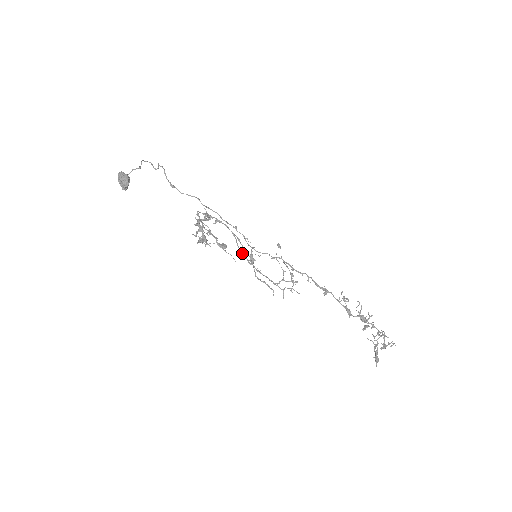
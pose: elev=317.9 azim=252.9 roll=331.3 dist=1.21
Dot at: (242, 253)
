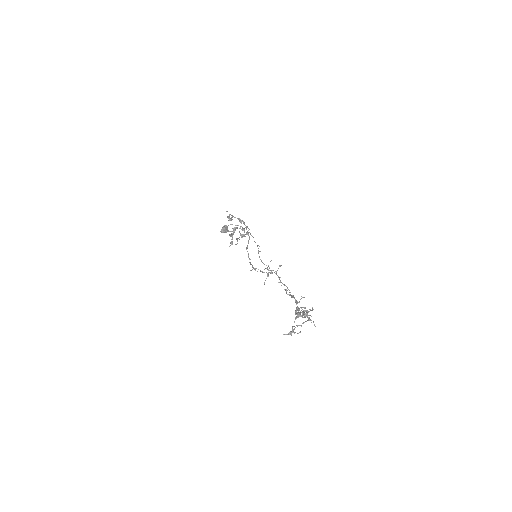
Dot at: occluded
